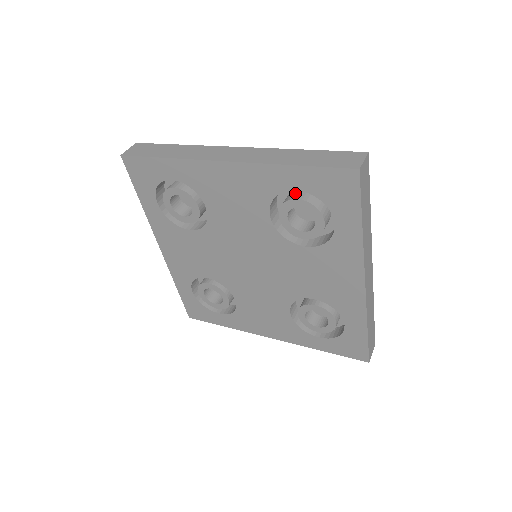
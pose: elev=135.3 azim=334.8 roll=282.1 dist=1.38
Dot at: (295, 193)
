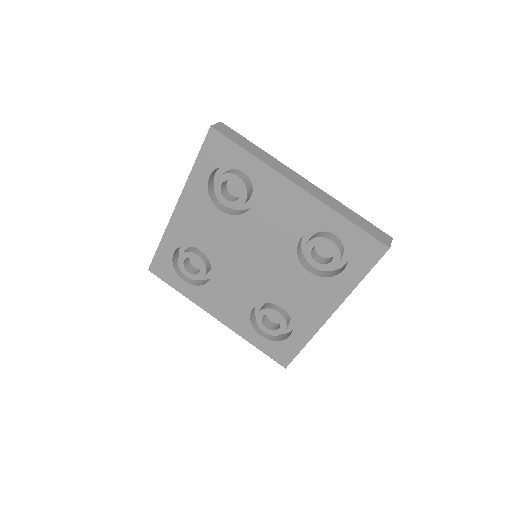
Dot at: occluded
